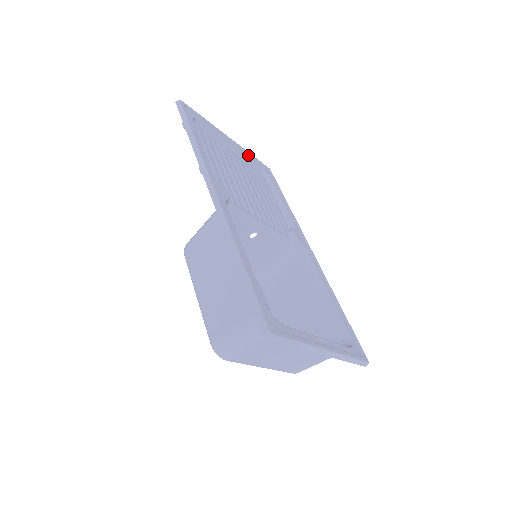
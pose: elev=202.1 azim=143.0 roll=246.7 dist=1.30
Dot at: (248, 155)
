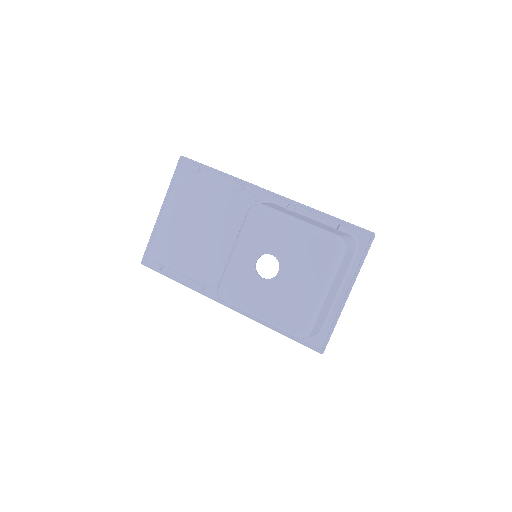
Dot at: (159, 234)
